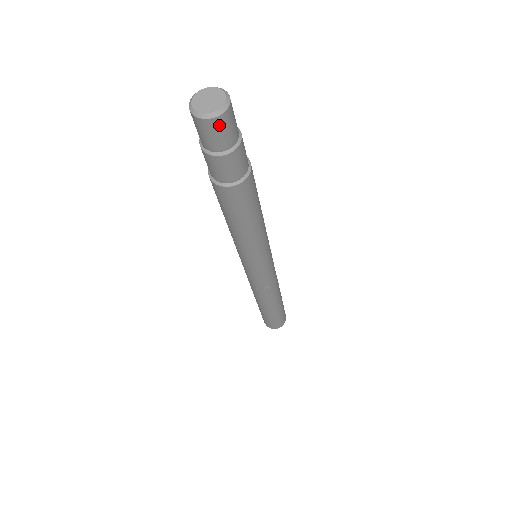
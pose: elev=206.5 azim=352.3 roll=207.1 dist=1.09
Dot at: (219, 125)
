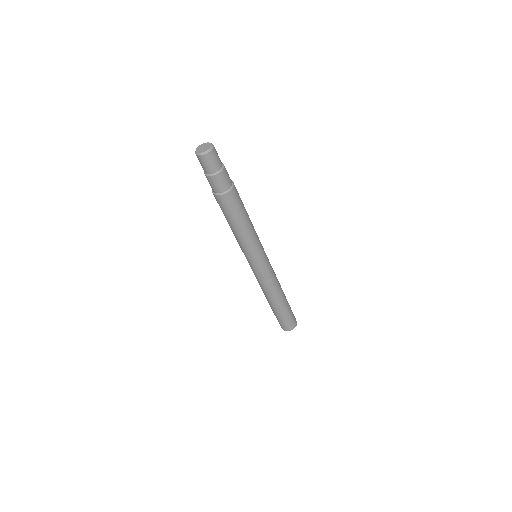
Dot at: (208, 159)
